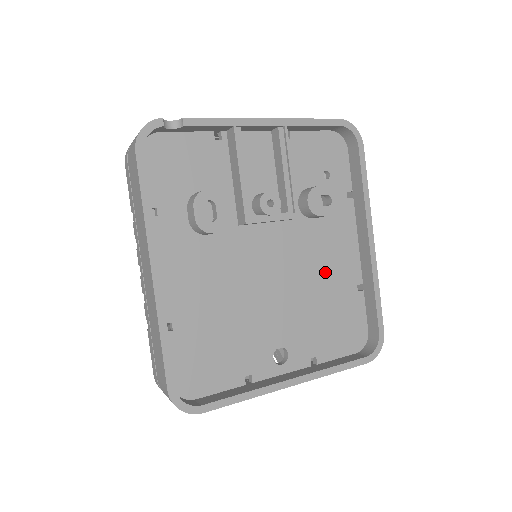
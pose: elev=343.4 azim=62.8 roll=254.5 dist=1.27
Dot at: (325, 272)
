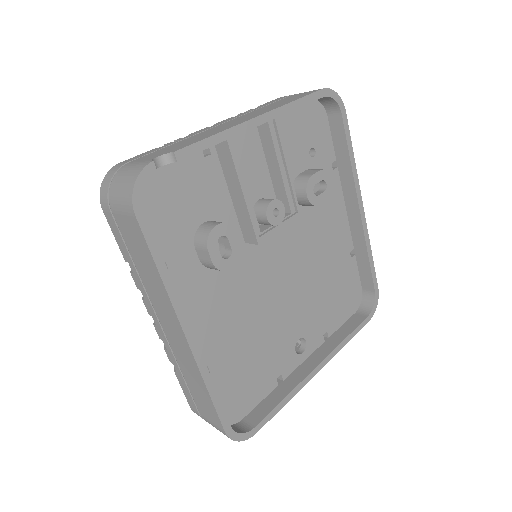
Dot at: (324, 253)
